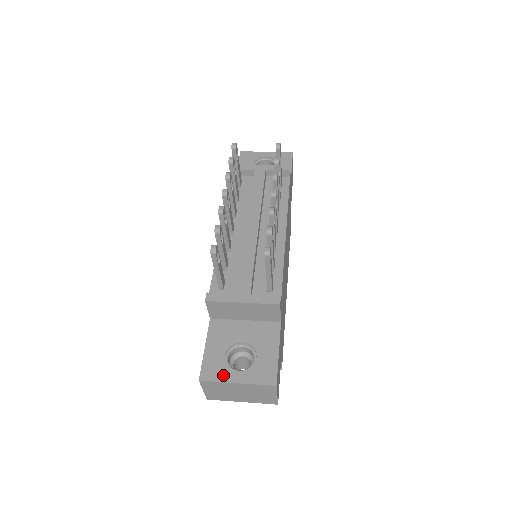
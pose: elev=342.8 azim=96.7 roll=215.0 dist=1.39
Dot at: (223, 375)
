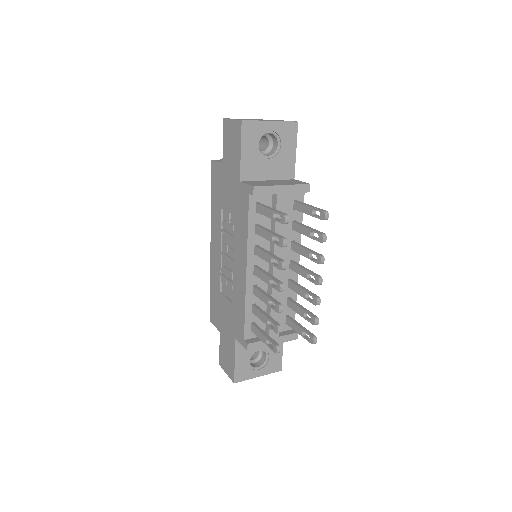
Dot at: (249, 375)
